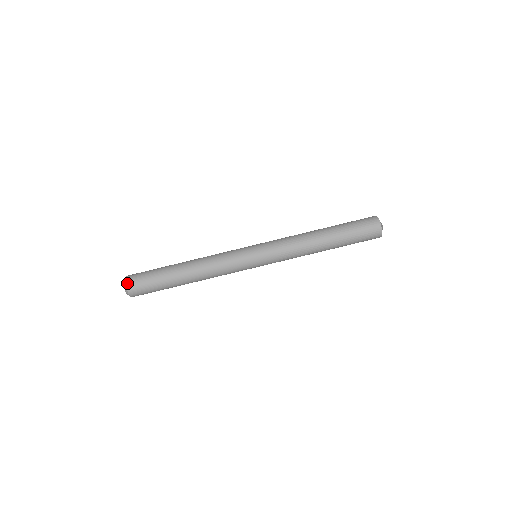
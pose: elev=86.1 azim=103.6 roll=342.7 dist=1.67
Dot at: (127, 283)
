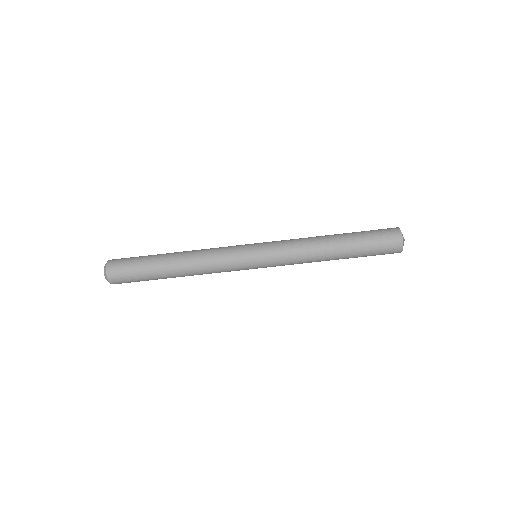
Dot at: (108, 272)
